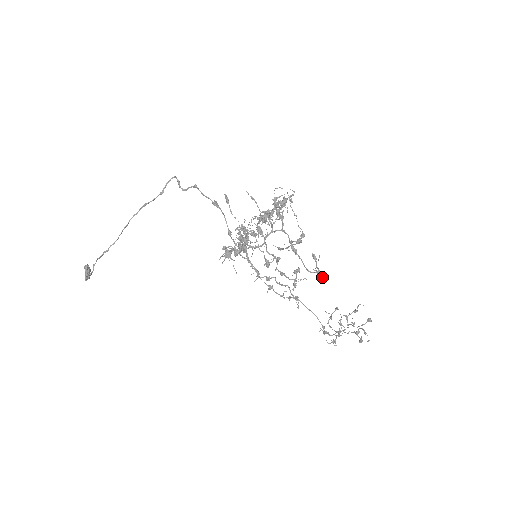
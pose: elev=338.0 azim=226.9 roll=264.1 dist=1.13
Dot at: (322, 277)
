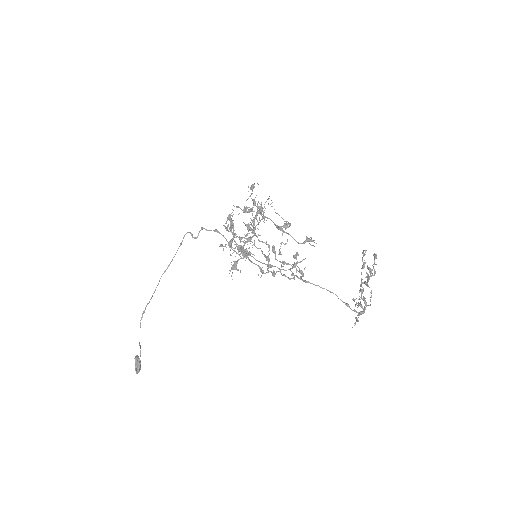
Dot at: (314, 242)
